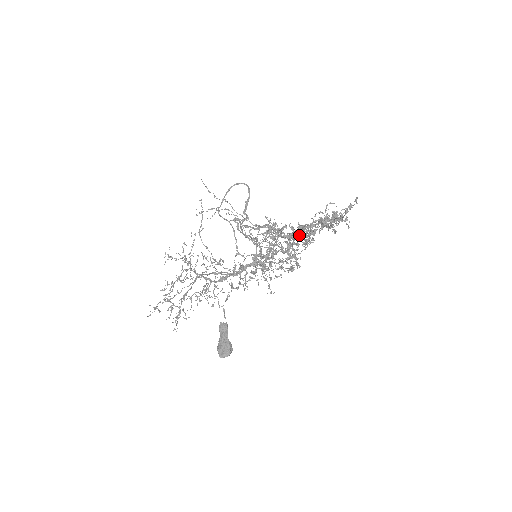
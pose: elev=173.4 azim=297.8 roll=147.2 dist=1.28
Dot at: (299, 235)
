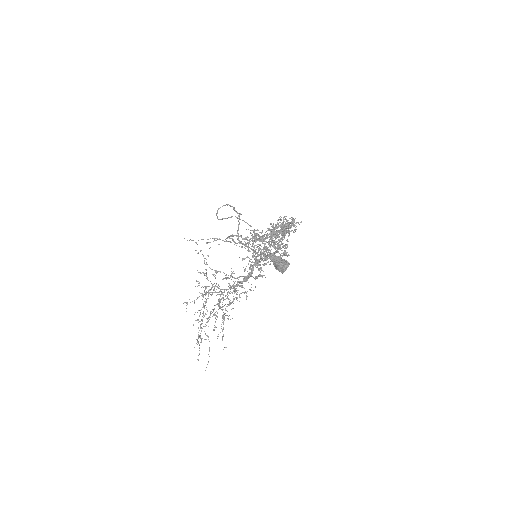
Dot at: occluded
